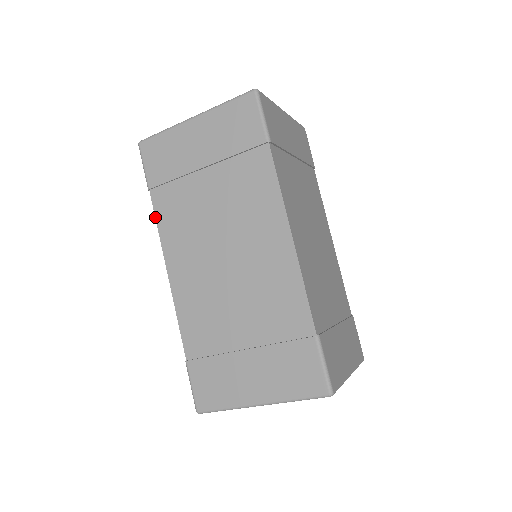
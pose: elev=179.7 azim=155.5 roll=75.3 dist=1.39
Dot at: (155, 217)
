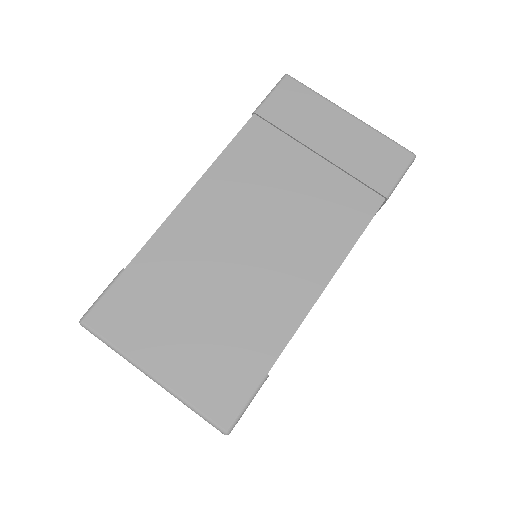
Dot at: (235, 136)
